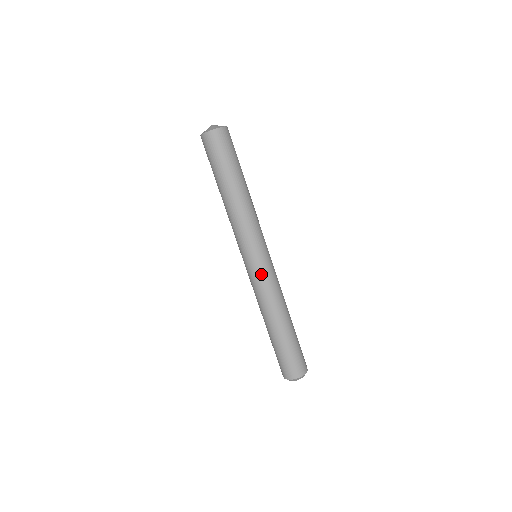
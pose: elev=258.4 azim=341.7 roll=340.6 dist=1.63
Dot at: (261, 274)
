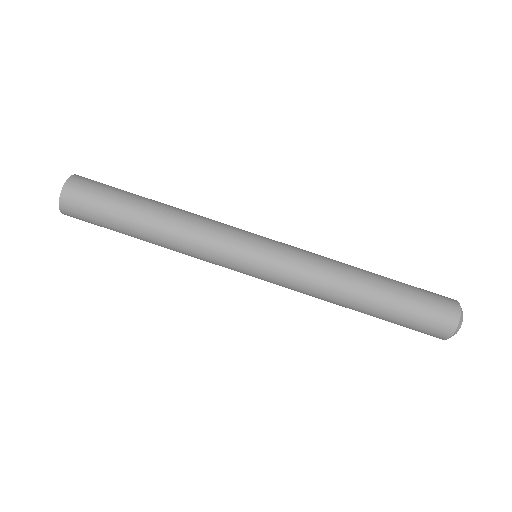
Dot at: (276, 277)
